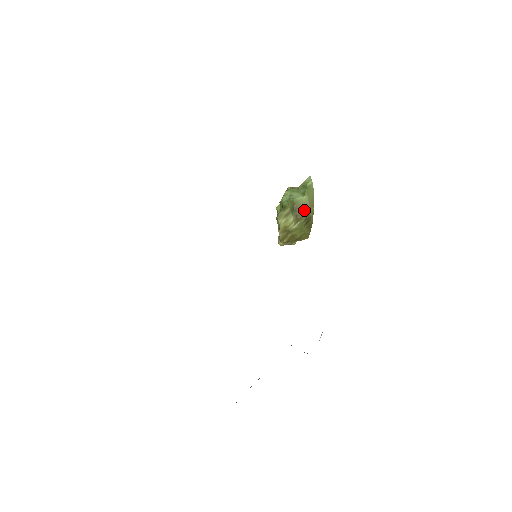
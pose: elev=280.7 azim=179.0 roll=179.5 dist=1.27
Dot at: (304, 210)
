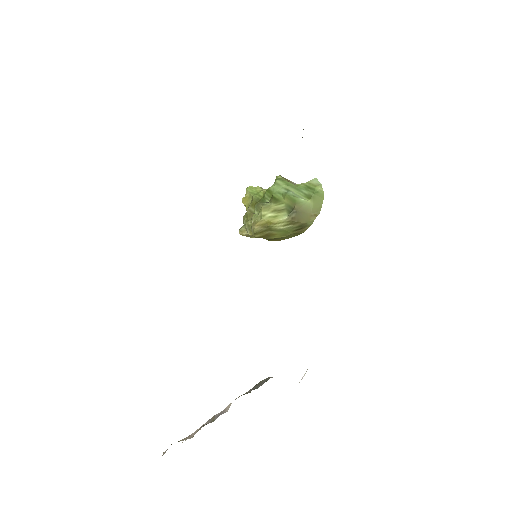
Dot at: (304, 216)
